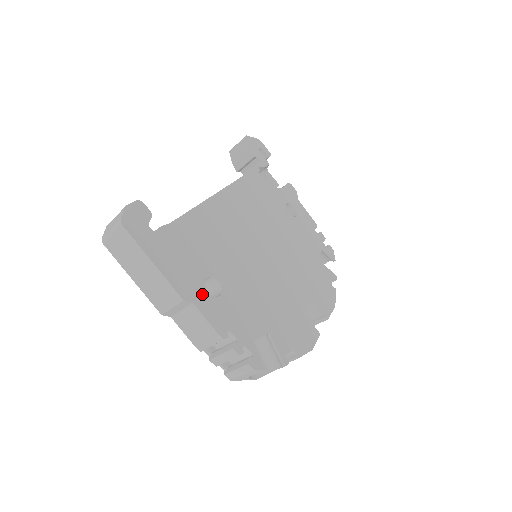
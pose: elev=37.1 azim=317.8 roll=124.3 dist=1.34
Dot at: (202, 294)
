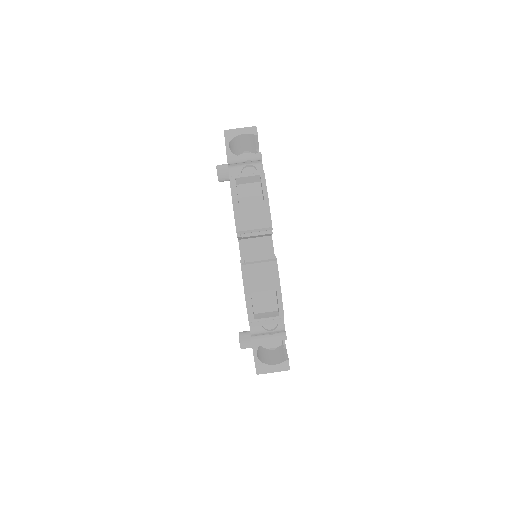
Dot at: occluded
